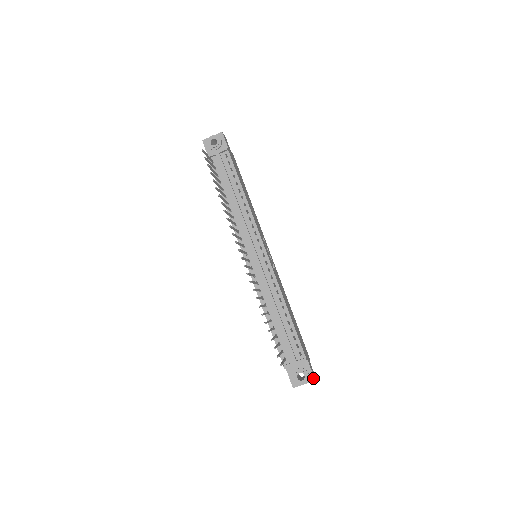
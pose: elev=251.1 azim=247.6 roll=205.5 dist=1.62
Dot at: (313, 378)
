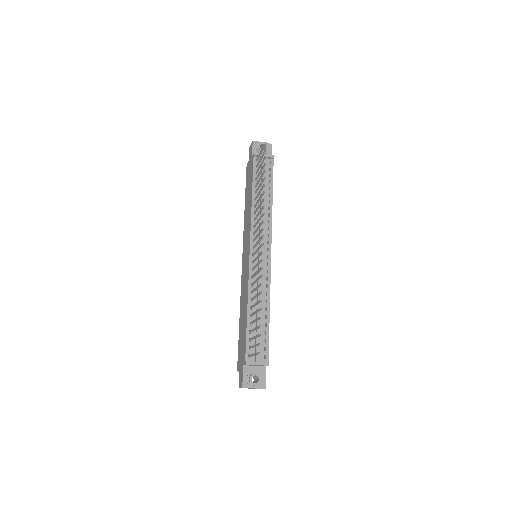
Dot at: (264, 386)
